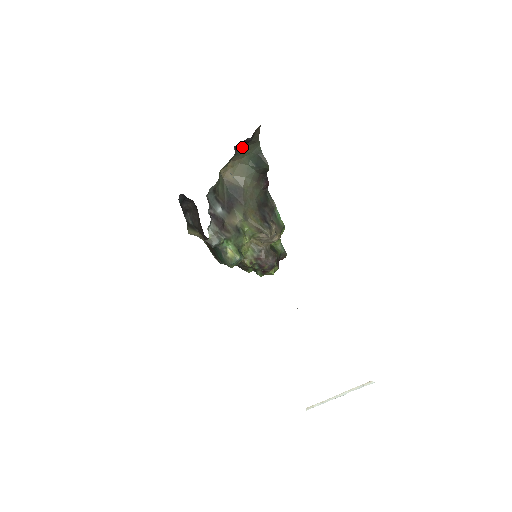
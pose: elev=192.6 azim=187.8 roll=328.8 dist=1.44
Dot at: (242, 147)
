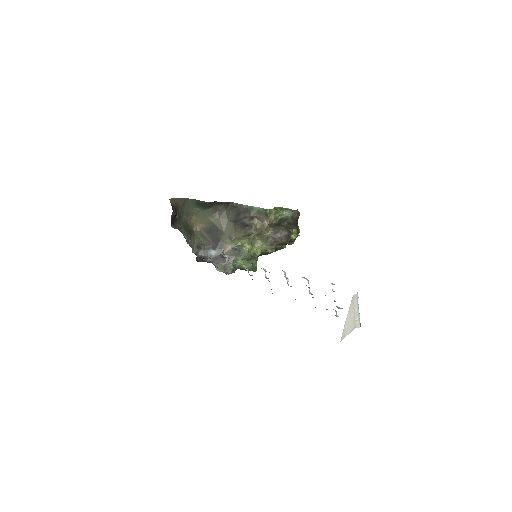
Dot at: (181, 214)
